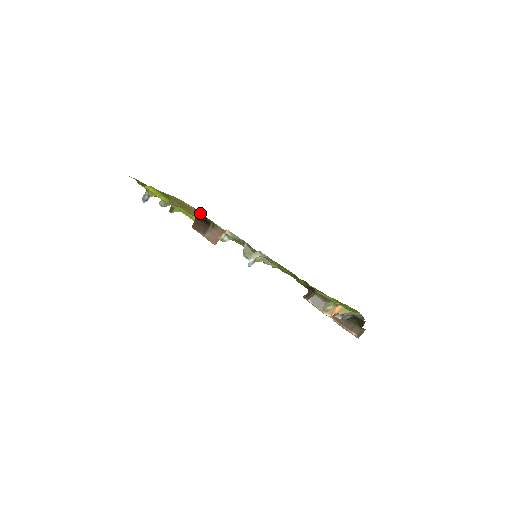
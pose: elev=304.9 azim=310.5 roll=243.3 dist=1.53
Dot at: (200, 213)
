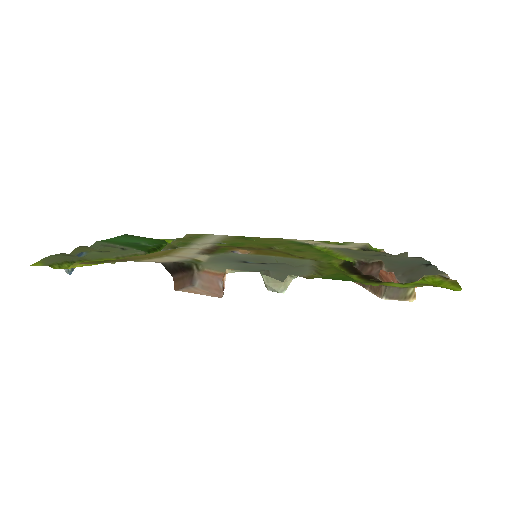
Dot at: (171, 263)
